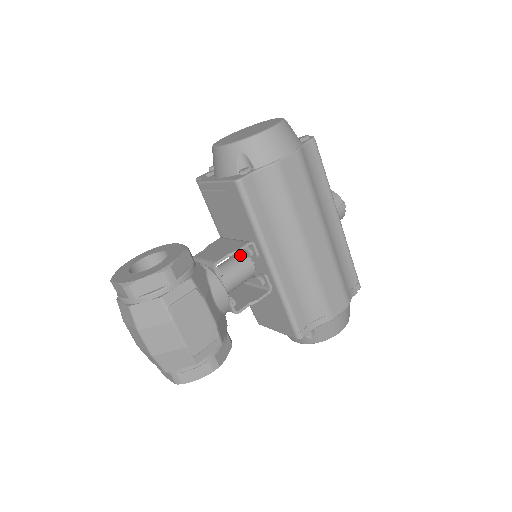
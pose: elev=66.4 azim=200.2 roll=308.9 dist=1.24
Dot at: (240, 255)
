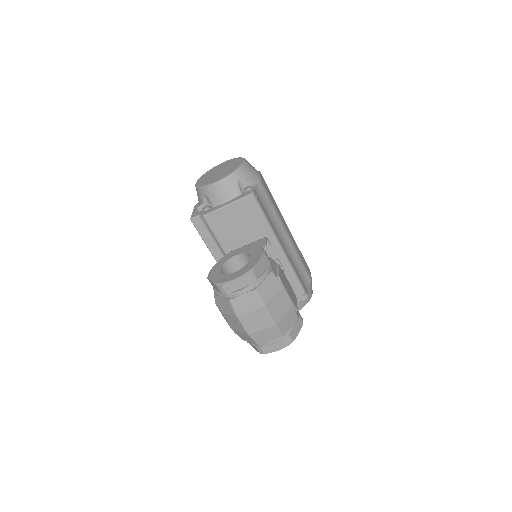
Dot at: occluded
